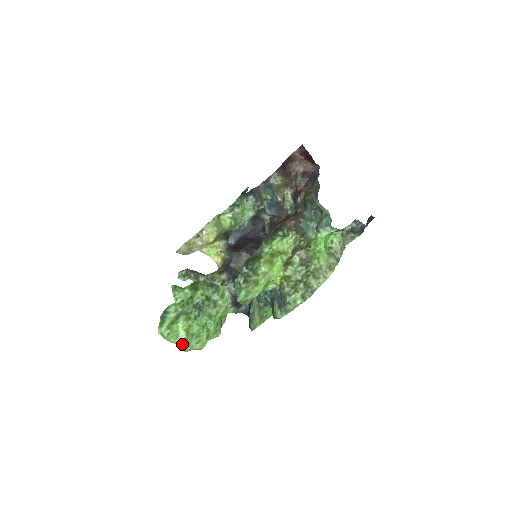
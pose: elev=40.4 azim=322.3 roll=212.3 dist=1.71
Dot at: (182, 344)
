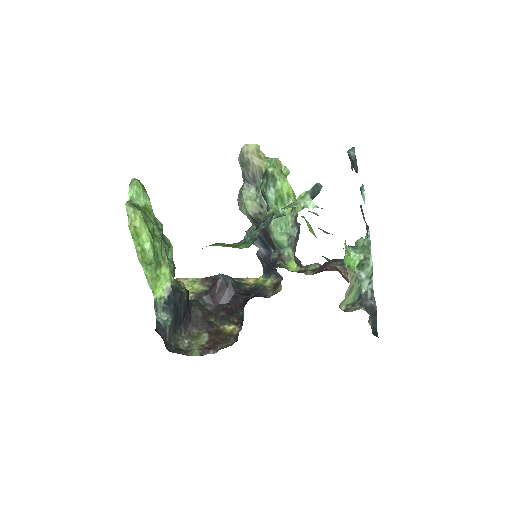
Dot at: (132, 201)
